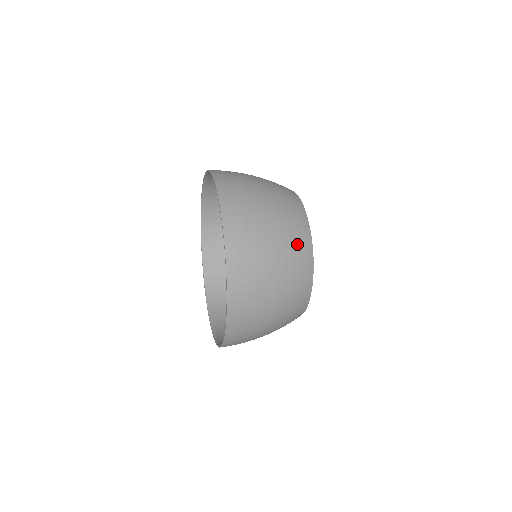
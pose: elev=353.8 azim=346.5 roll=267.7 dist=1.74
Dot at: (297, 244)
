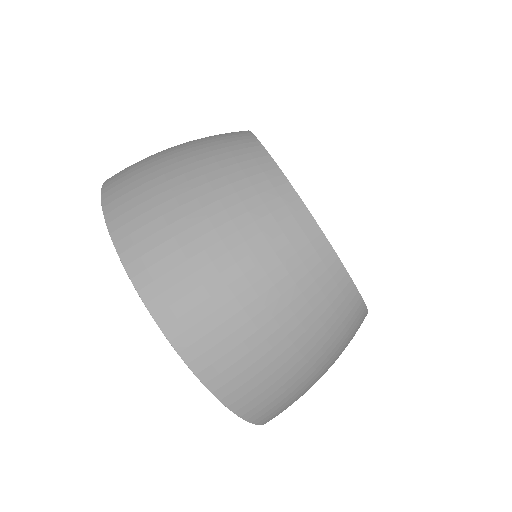
Dot at: (261, 204)
